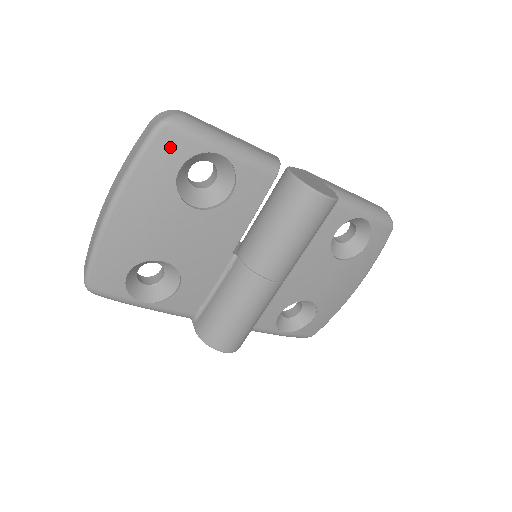
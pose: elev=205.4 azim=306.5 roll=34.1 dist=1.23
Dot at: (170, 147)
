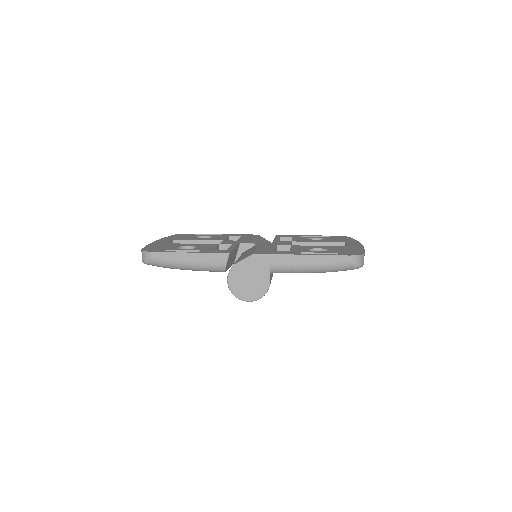
Dot at: occluded
